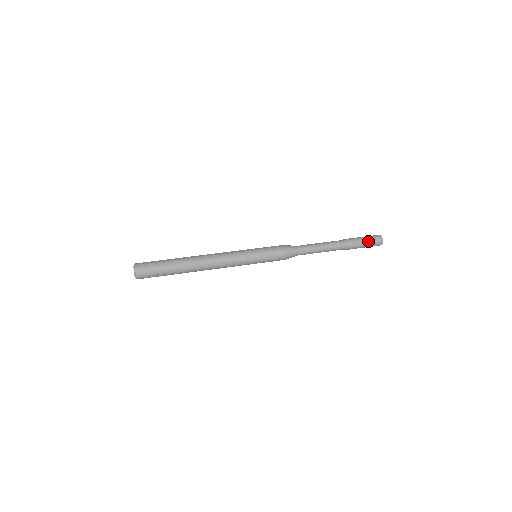
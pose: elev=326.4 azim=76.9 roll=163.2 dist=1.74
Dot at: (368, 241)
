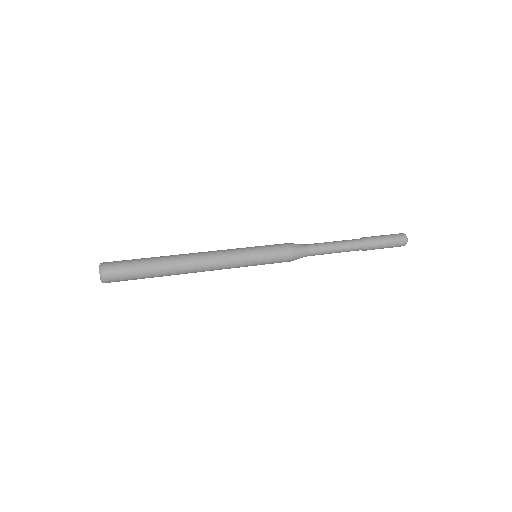
Dot at: (391, 243)
